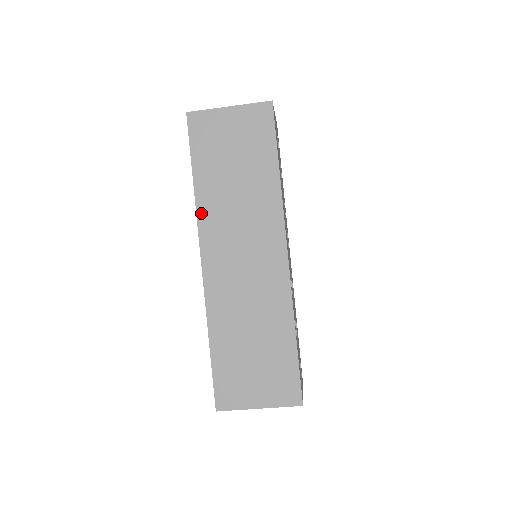
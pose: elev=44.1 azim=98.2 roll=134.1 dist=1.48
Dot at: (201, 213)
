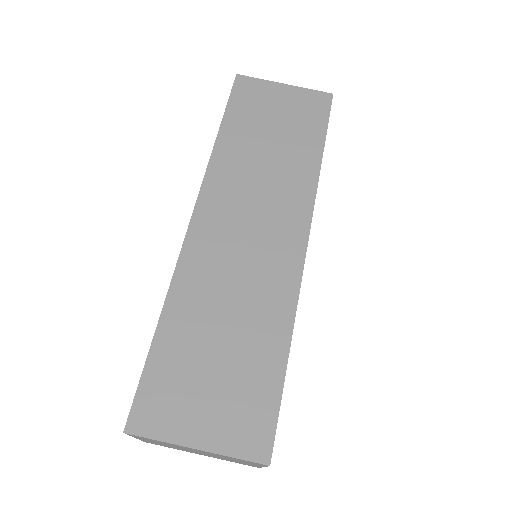
Dot at: (214, 166)
